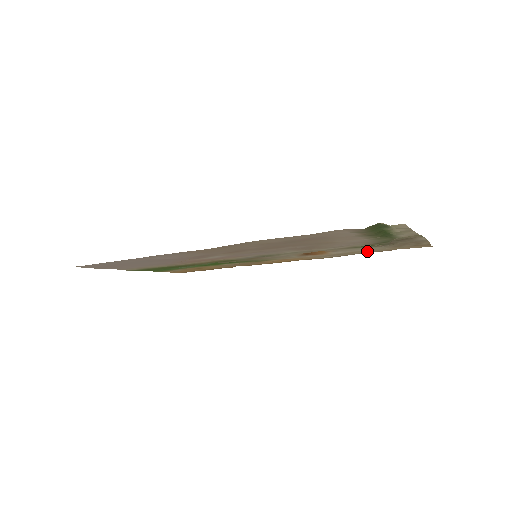
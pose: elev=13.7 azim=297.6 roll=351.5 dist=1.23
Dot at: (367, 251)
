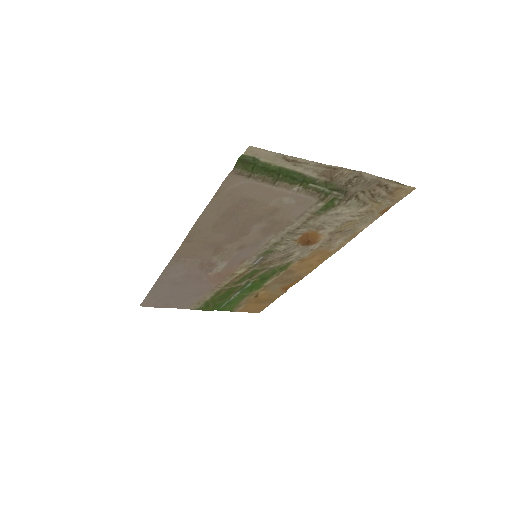
Dot at: (359, 220)
